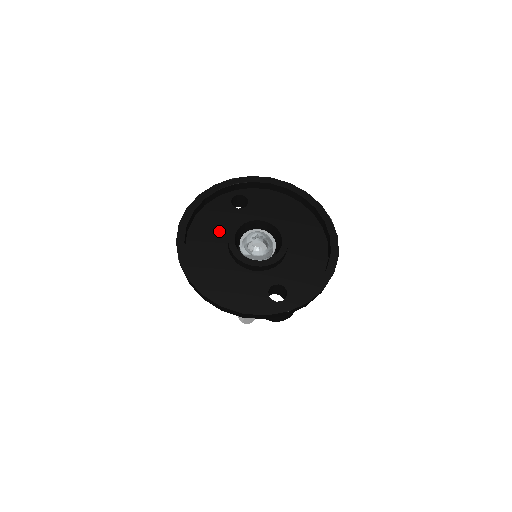
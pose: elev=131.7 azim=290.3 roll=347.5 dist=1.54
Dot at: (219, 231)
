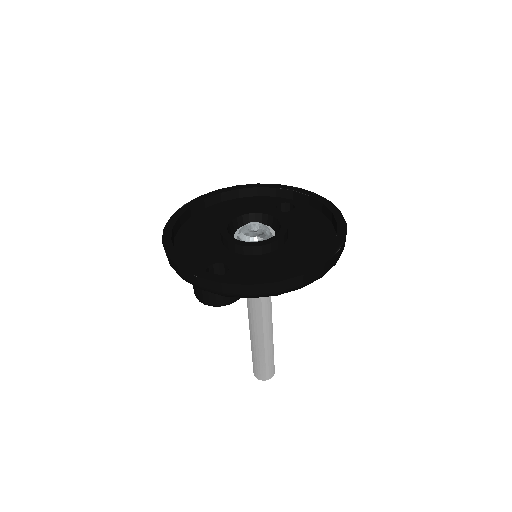
Dot at: occluded
